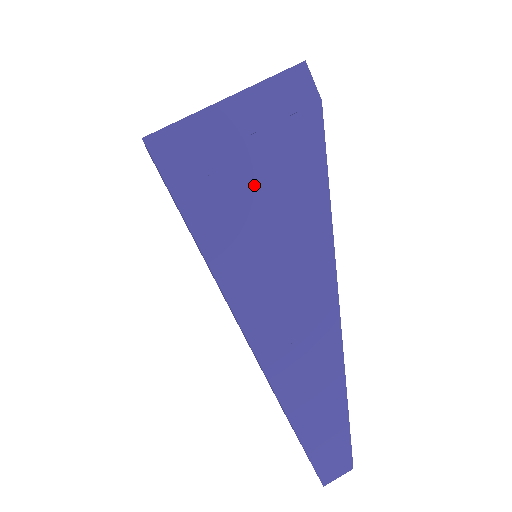
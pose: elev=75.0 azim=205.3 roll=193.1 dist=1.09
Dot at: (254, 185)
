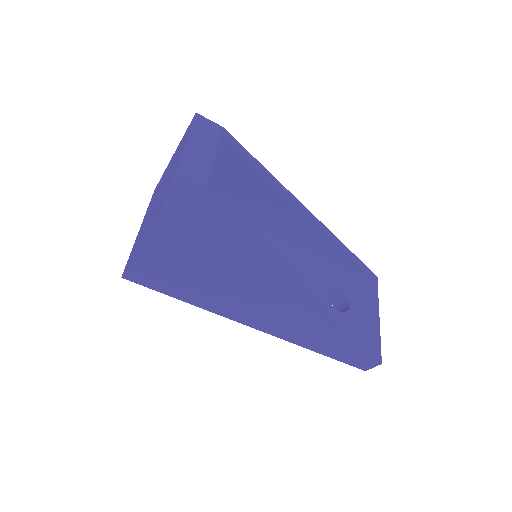
Dot at: (199, 275)
